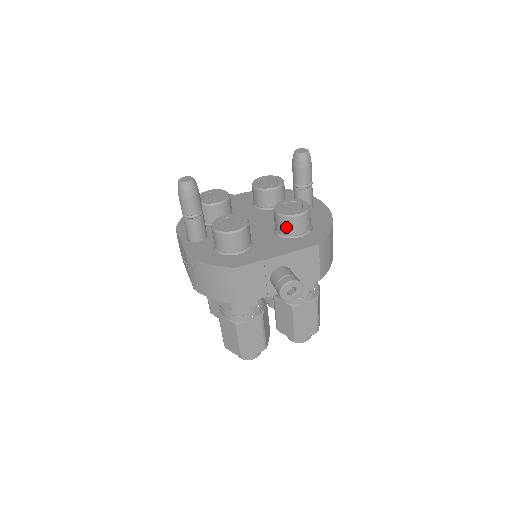
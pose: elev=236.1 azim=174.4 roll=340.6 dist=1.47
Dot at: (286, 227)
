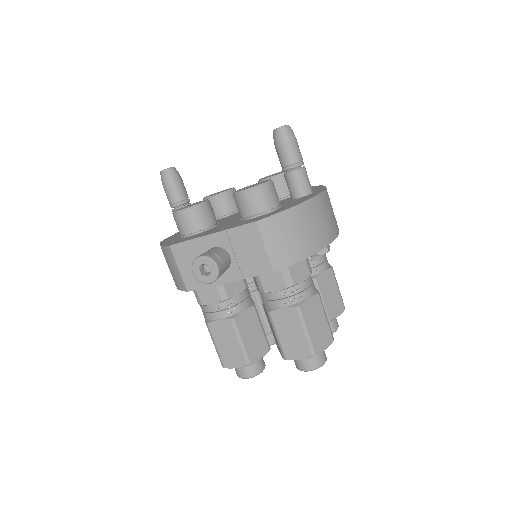
Dot at: (239, 207)
